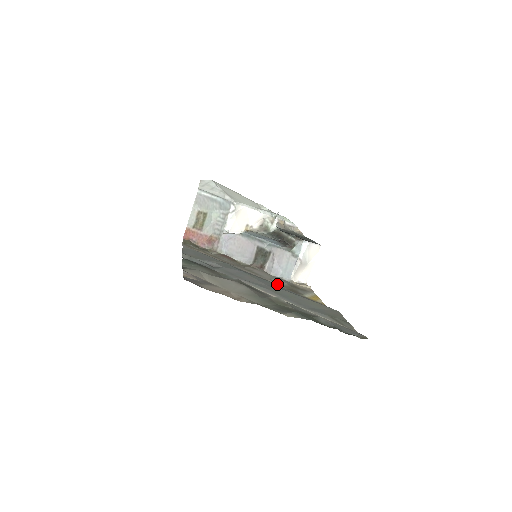
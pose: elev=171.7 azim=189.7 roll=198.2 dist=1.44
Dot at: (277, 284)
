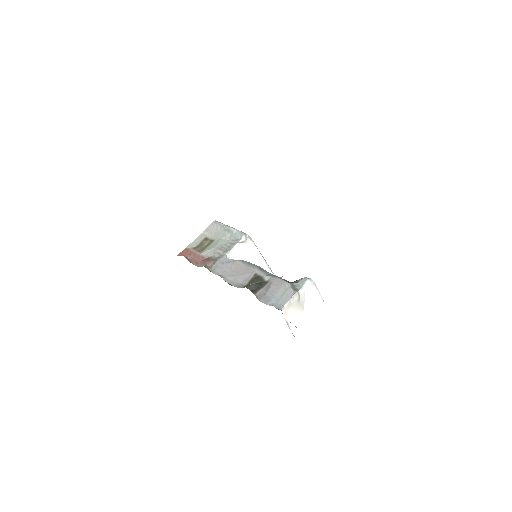
Dot at: occluded
